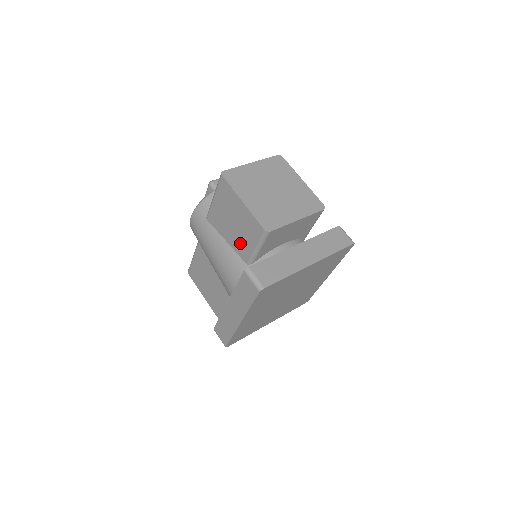
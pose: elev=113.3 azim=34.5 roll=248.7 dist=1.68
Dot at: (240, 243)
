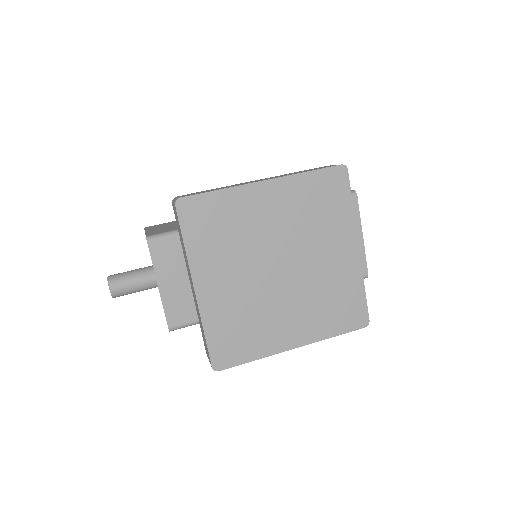
Dot at: occluded
